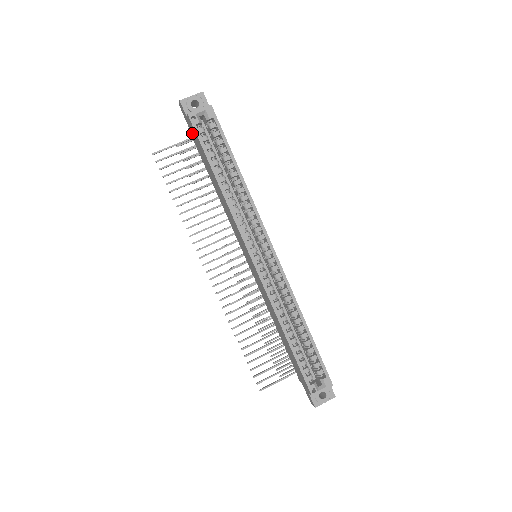
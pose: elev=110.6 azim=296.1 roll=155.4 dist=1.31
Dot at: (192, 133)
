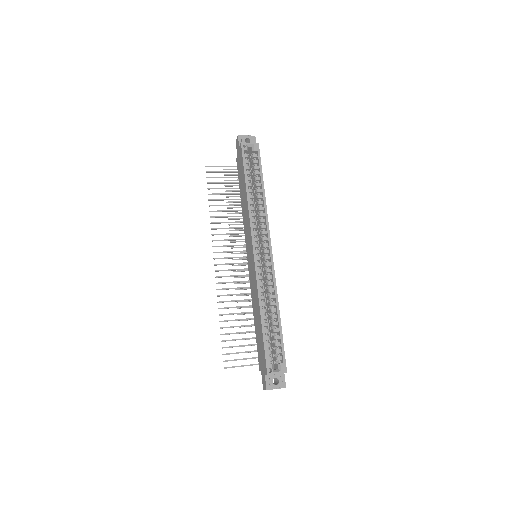
Dot at: (239, 159)
